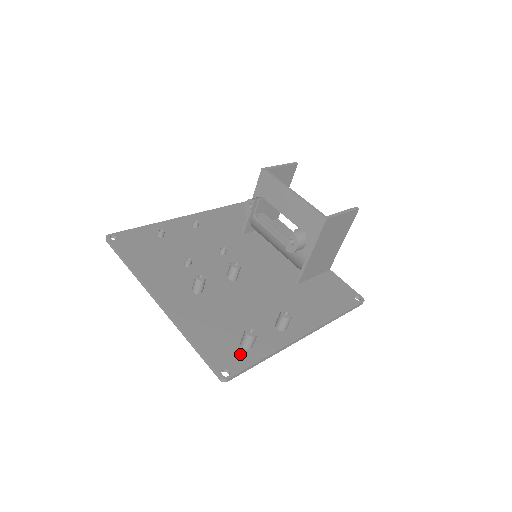
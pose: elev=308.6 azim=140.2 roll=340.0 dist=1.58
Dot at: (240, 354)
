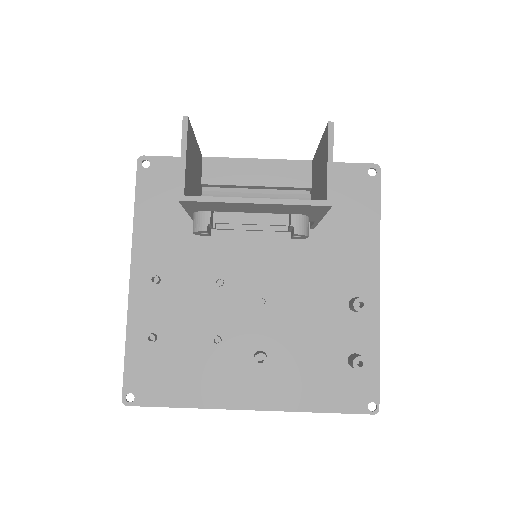
Dot at: (362, 377)
